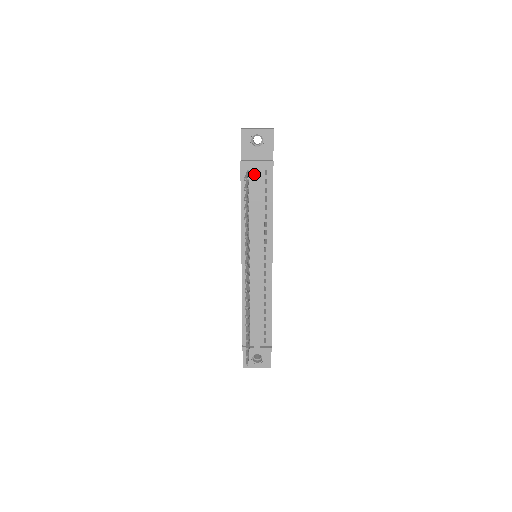
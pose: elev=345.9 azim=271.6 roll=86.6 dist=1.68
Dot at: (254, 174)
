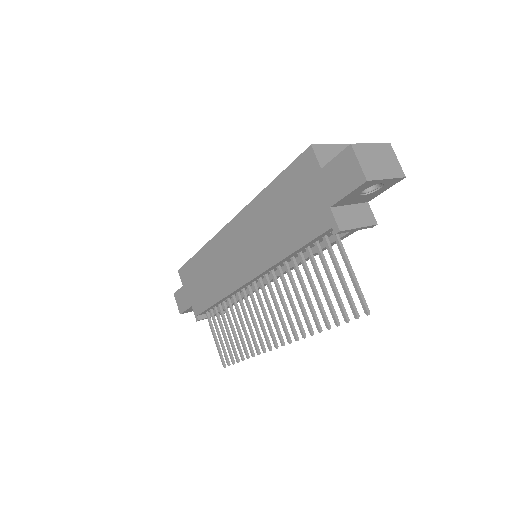
Dot at: (343, 237)
